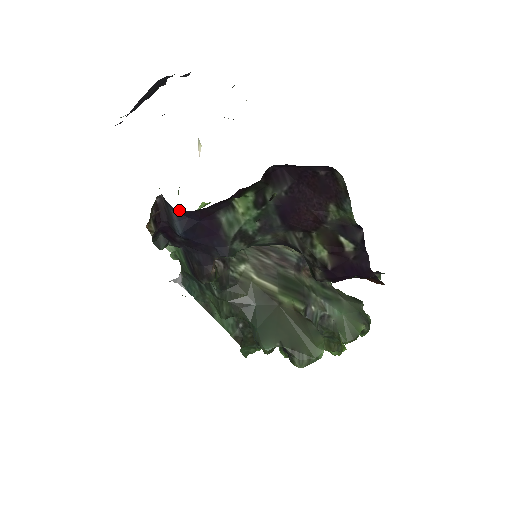
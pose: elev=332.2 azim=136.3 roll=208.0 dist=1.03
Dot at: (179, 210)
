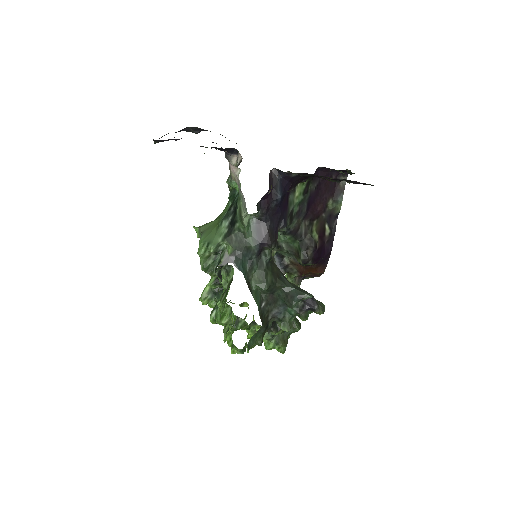
Dot at: (284, 180)
